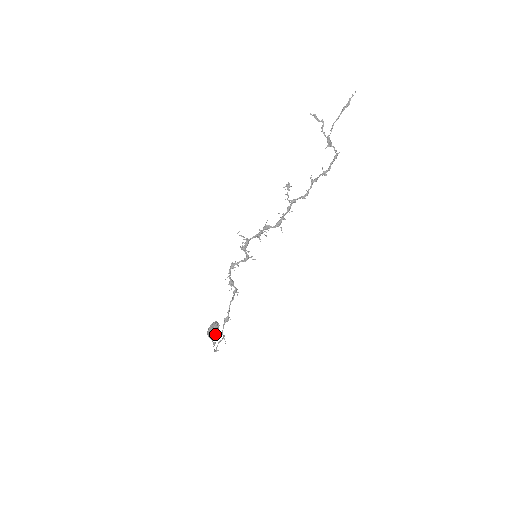
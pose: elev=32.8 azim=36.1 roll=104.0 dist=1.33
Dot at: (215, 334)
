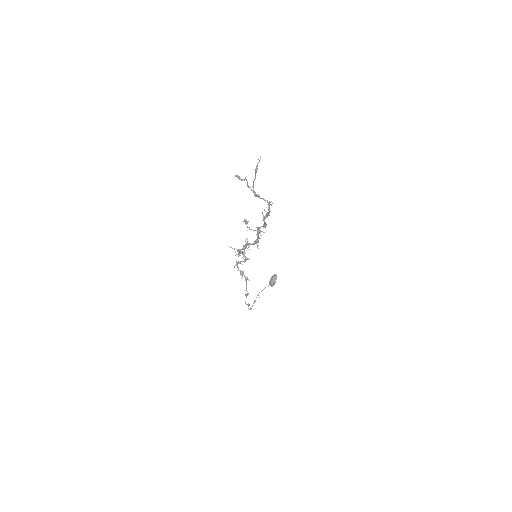
Dot at: (272, 285)
